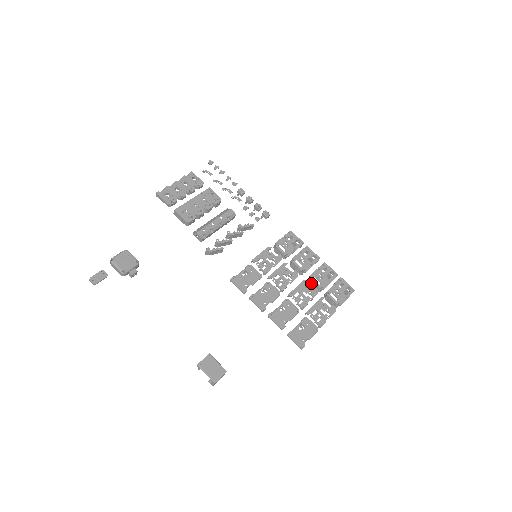
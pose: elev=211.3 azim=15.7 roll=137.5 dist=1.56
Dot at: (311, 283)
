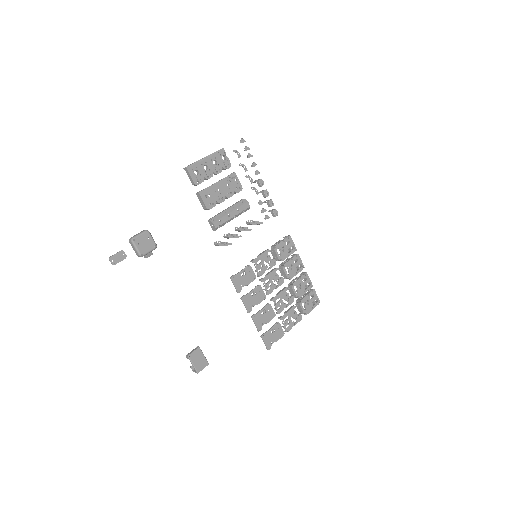
Dot at: (290, 289)
